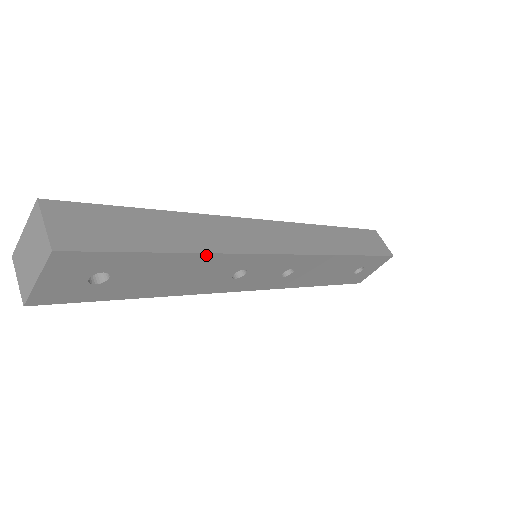
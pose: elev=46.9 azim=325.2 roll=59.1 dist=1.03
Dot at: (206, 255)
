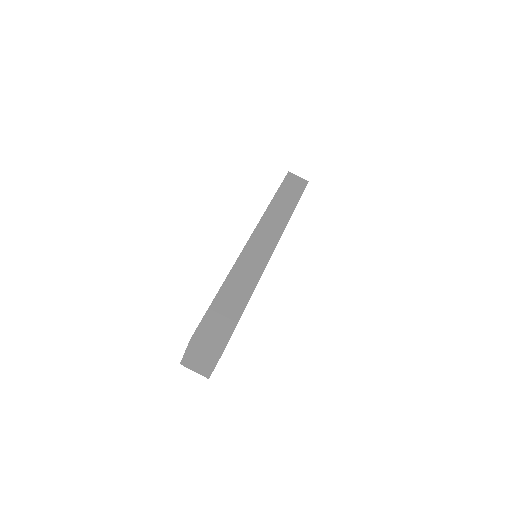
Dot at: occluded
